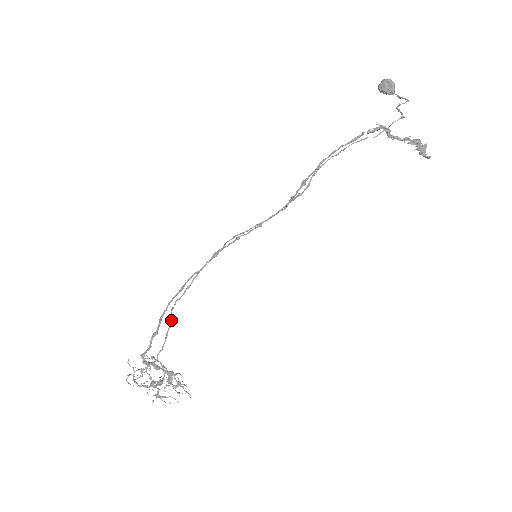
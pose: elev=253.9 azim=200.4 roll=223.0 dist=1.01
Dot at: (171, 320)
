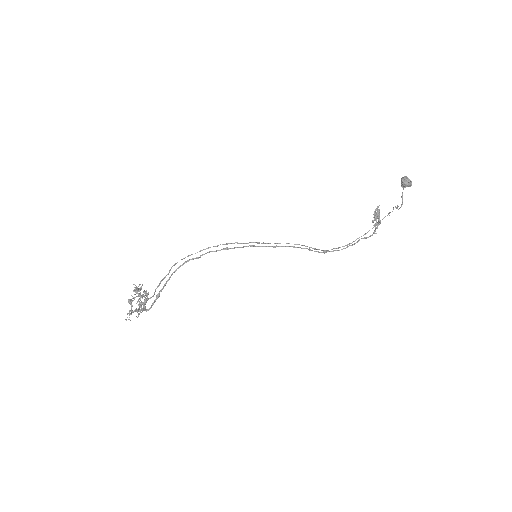
Dot at: occluded
